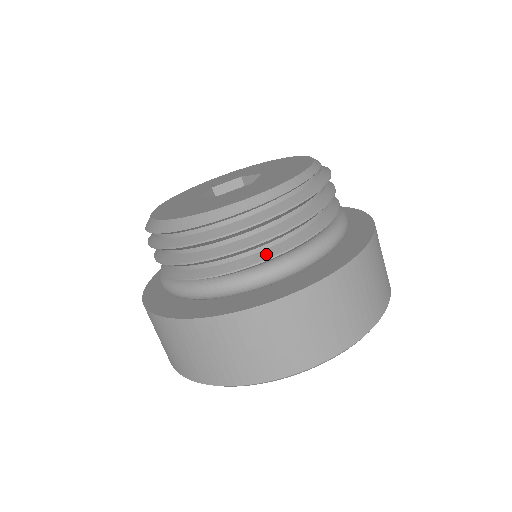
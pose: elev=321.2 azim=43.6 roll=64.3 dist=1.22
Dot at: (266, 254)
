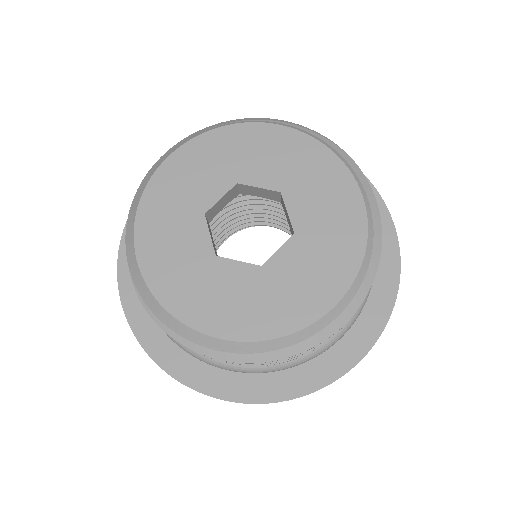
Dot at: occluded
